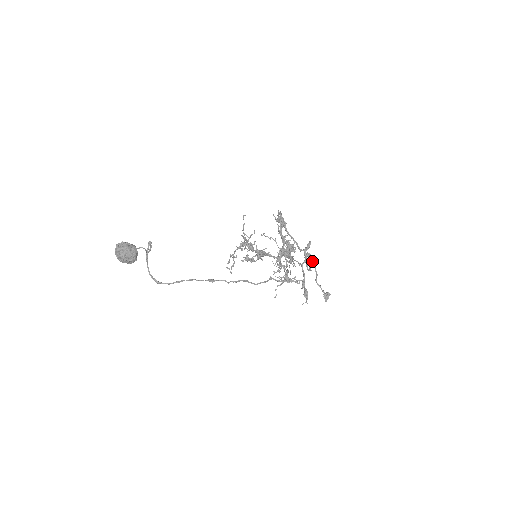
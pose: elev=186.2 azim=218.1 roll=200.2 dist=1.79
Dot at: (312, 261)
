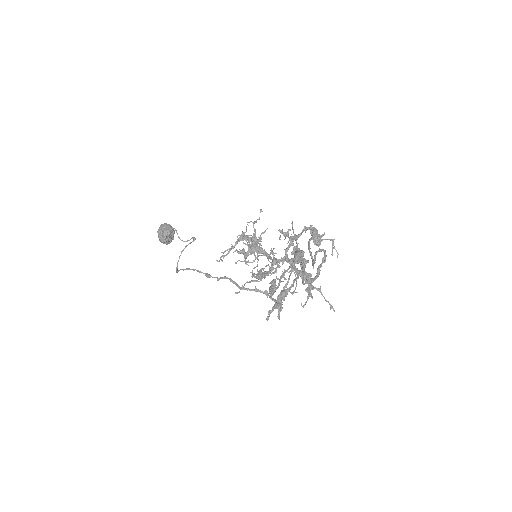
Dot at: (295, 255)
